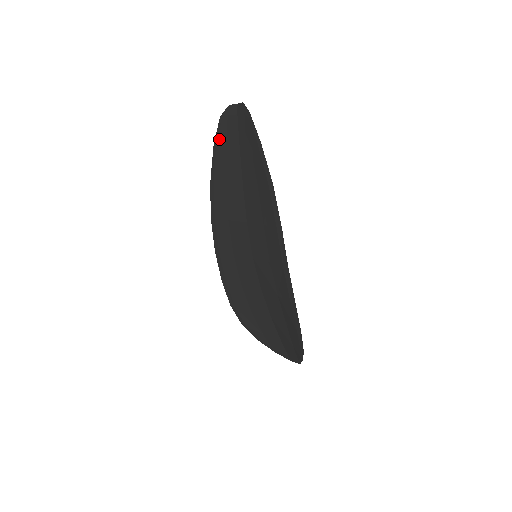
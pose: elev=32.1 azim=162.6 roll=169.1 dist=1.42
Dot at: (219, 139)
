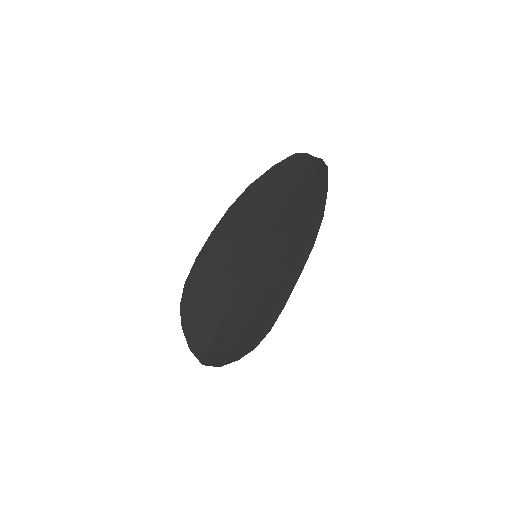
Dot at: (283, 165)
